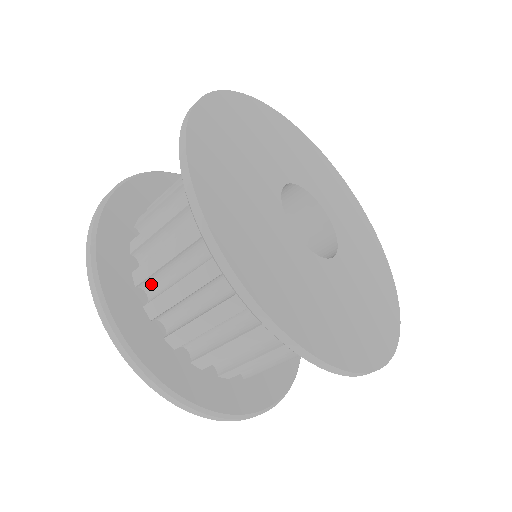
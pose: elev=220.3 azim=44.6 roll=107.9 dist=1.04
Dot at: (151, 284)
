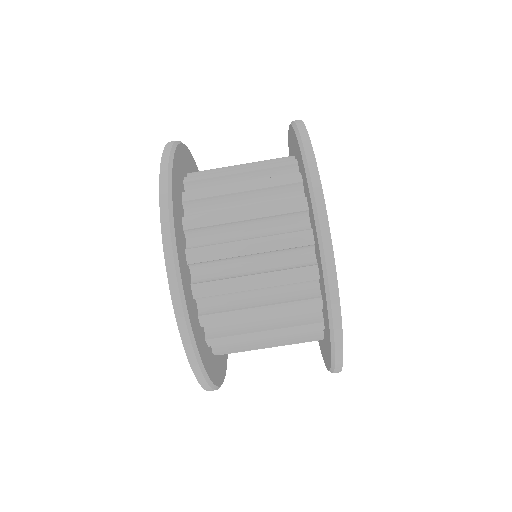
Dot at: (202, 266)
